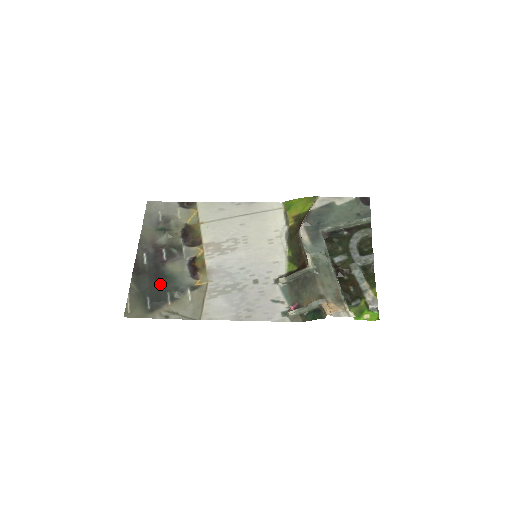
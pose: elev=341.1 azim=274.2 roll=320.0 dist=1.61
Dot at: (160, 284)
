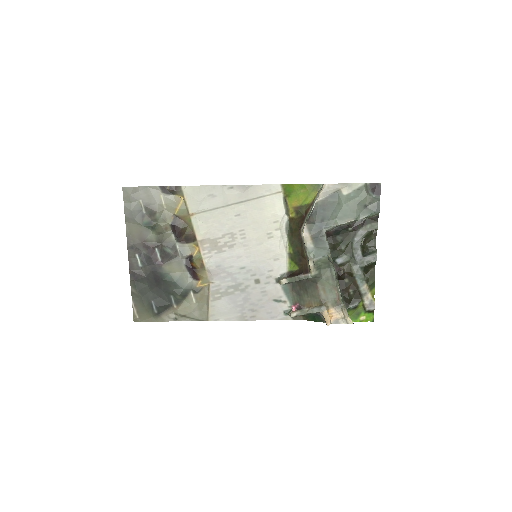
Dot at: (161, 287)
